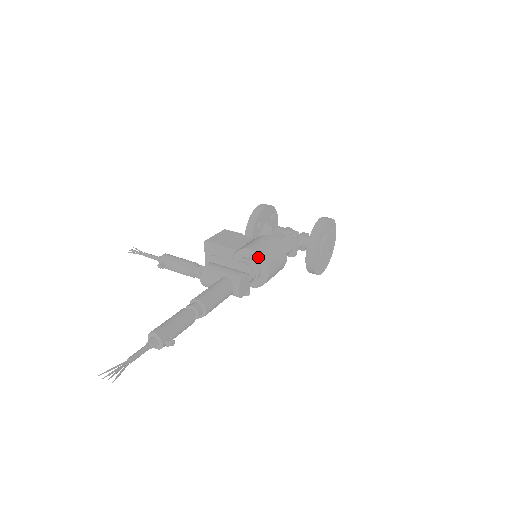
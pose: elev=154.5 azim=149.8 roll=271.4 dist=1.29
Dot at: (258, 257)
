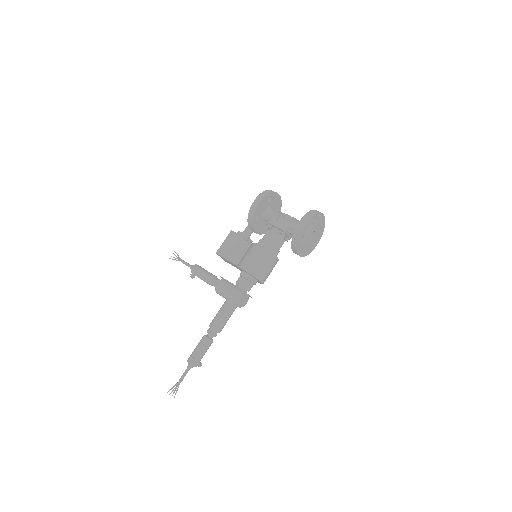
Dot at: (251, 275)
